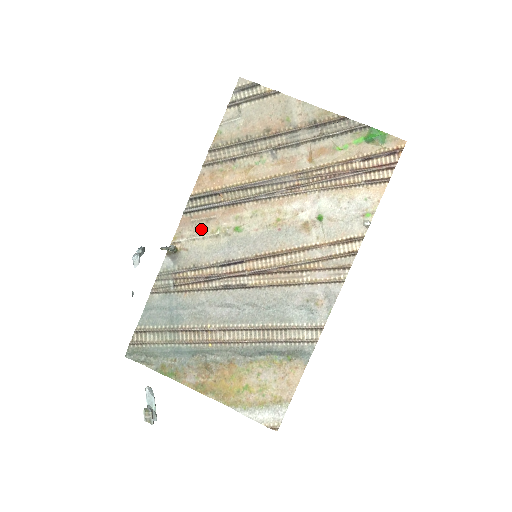
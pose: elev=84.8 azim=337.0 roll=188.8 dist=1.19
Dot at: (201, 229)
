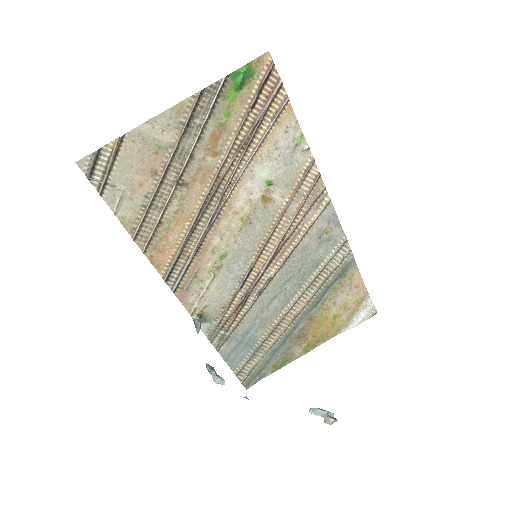
Dot at: (198, 286)
